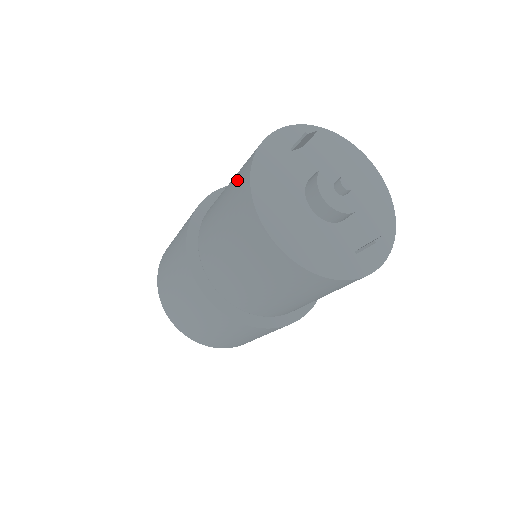
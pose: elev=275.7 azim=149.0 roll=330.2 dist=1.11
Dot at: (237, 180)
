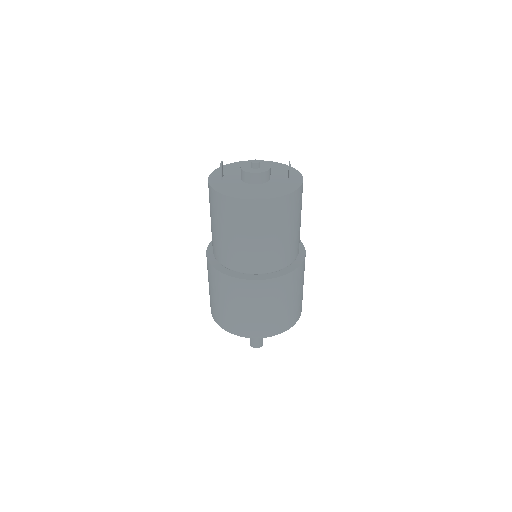
Dot at: (218, 210)
